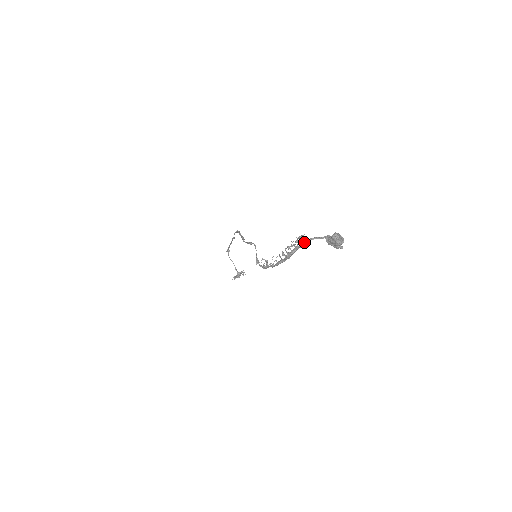
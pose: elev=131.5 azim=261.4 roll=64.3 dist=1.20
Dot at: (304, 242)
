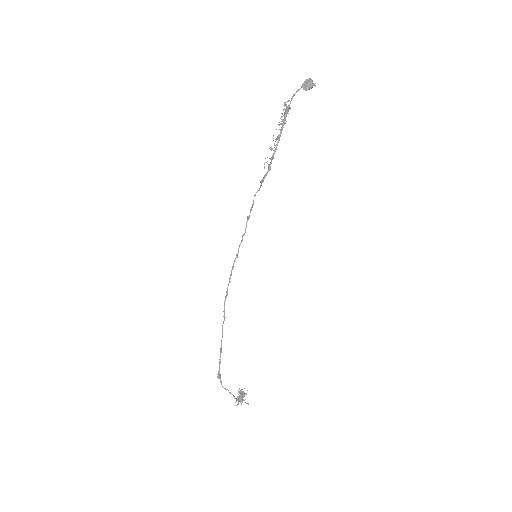
Dot at: (290, 107)
